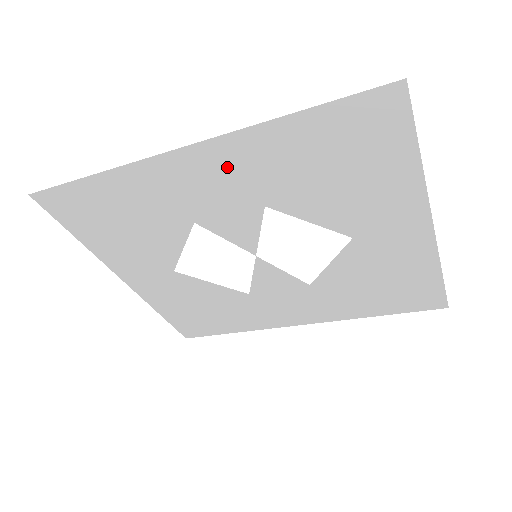
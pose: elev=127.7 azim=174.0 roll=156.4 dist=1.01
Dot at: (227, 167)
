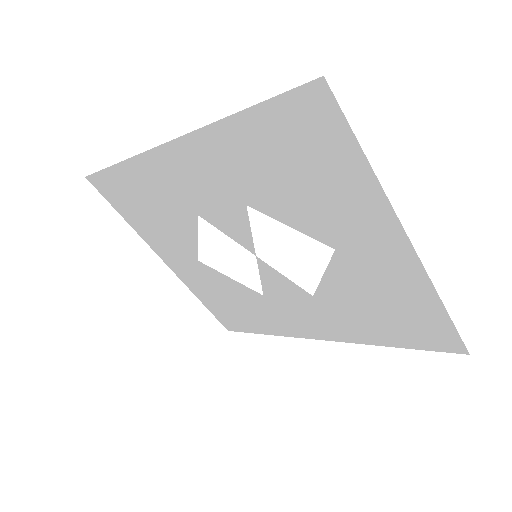
Dot at: (205, 163)
